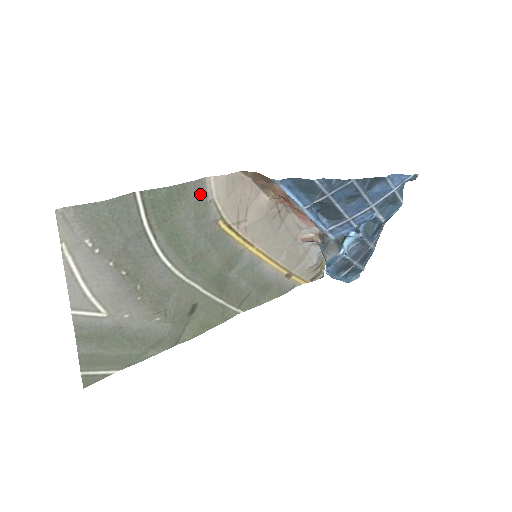
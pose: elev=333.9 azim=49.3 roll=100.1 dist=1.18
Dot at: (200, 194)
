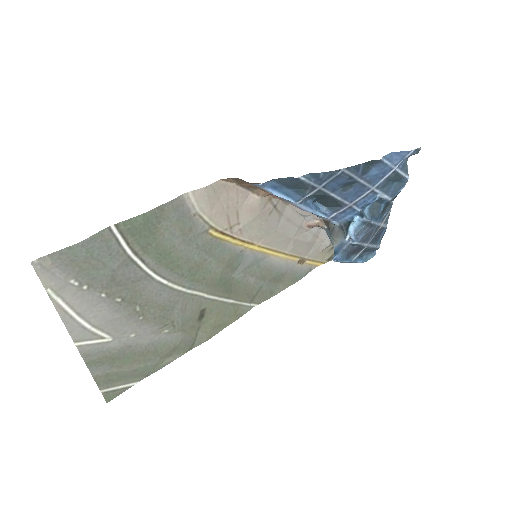
Dot at: (181, 211)
